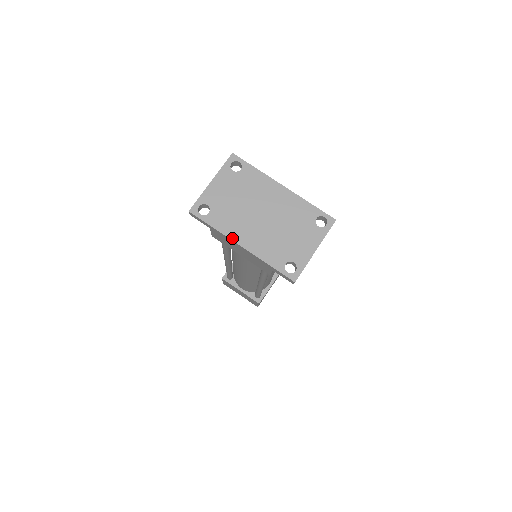
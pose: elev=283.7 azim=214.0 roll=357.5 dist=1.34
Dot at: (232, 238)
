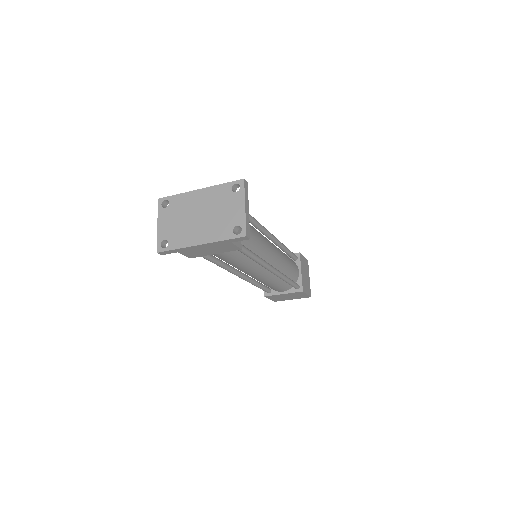
Dot at: (191, 245)
